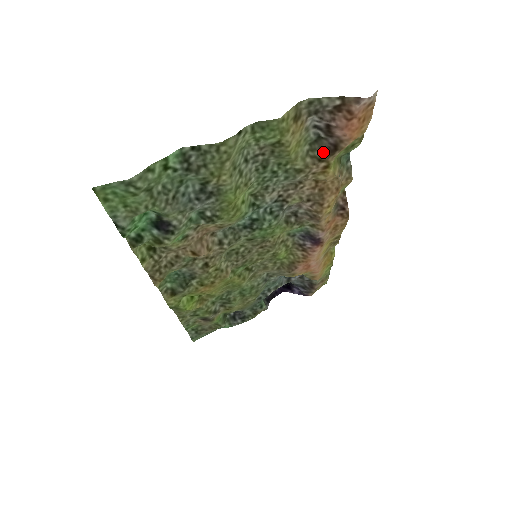
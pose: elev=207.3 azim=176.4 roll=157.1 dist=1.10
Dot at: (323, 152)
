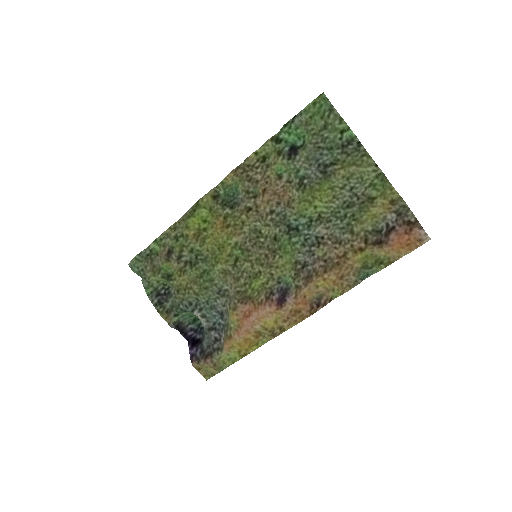
Dot at: (373, 238)
